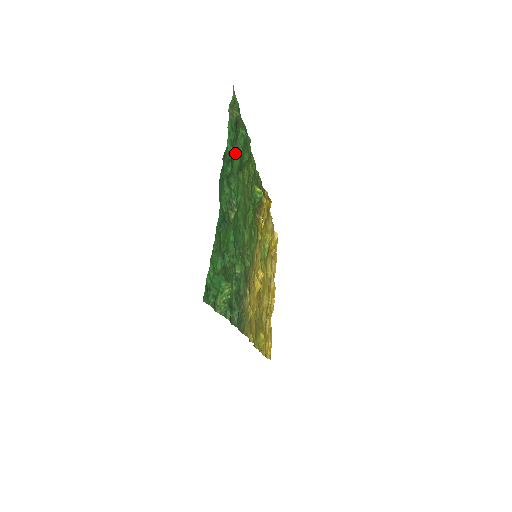
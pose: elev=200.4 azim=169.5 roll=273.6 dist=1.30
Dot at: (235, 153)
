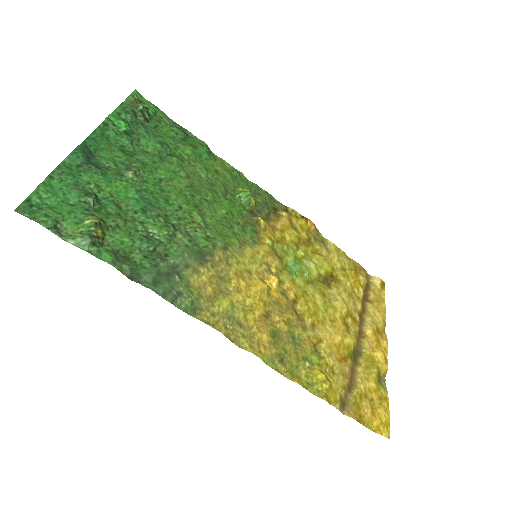
Dot at: (145, 135)
